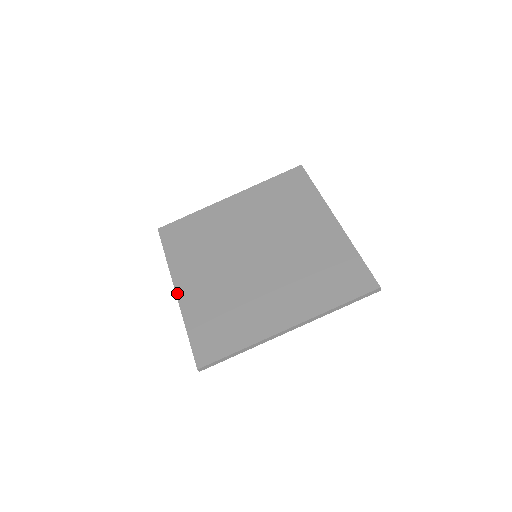
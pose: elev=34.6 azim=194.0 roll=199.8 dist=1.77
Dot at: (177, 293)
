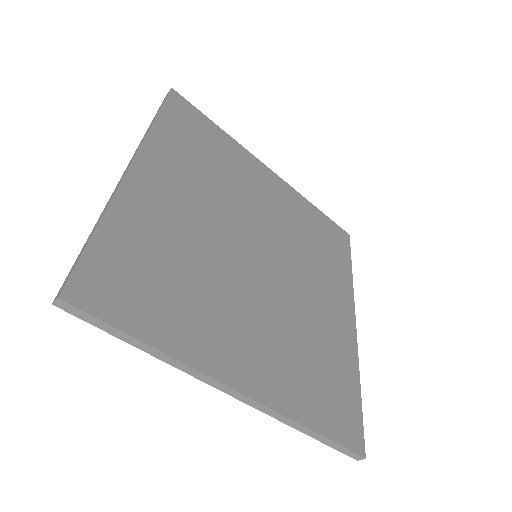
Dot at: (131, 169)
